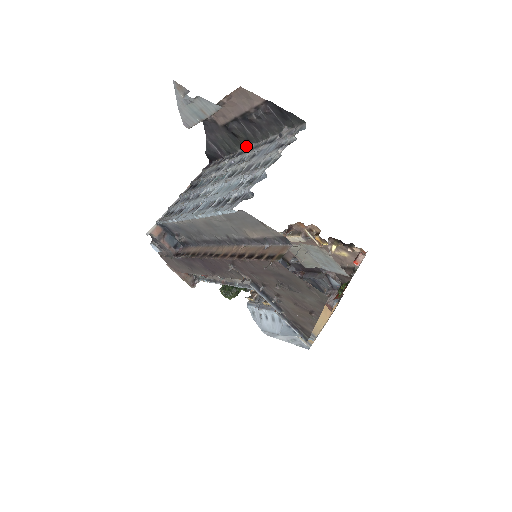
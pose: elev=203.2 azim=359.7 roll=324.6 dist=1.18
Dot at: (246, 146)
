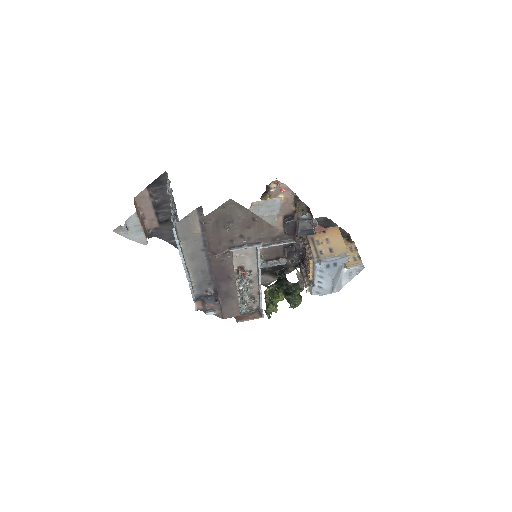
Dot at: occluded
